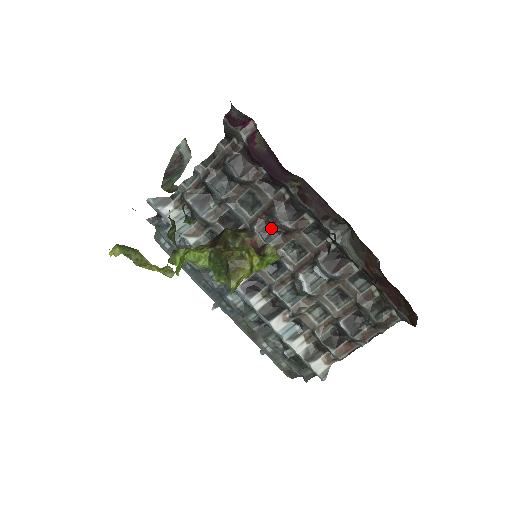
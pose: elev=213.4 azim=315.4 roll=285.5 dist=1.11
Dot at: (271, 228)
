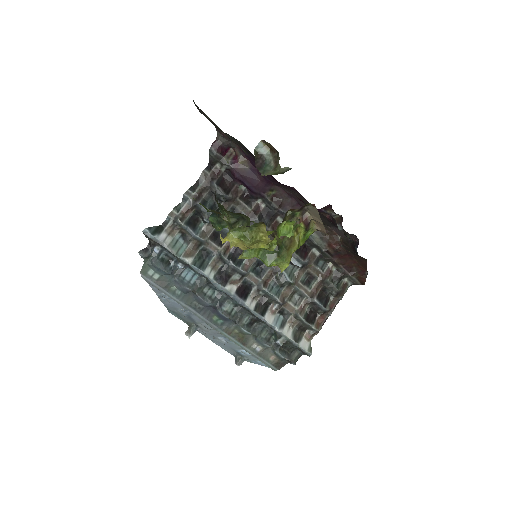
Dot at: occluded
